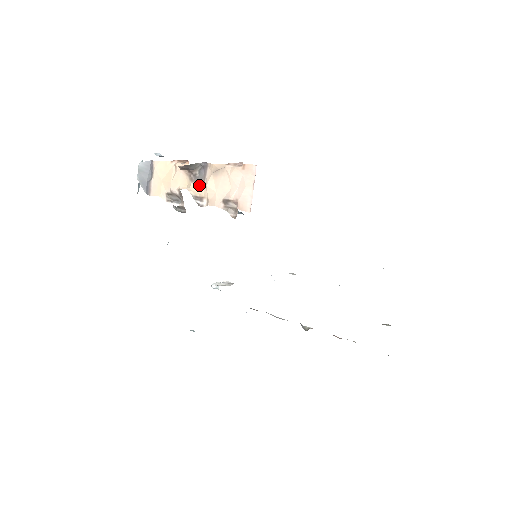
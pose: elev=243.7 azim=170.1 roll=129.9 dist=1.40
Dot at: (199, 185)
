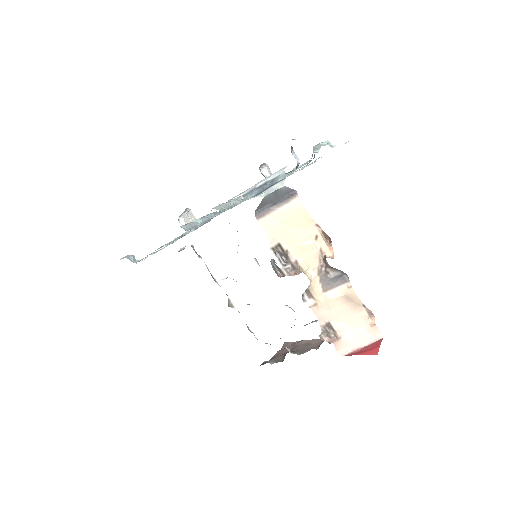
Dot at: (322, 286)
